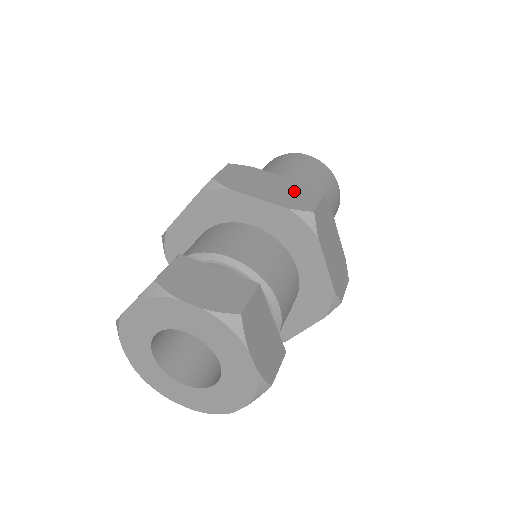
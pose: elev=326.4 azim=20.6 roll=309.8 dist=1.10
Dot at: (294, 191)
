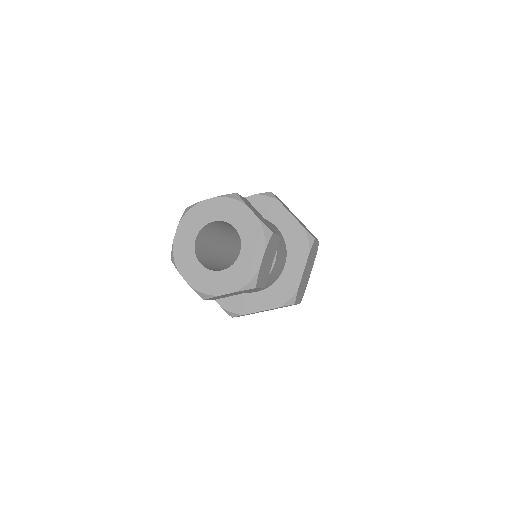
Dot at: occluded
